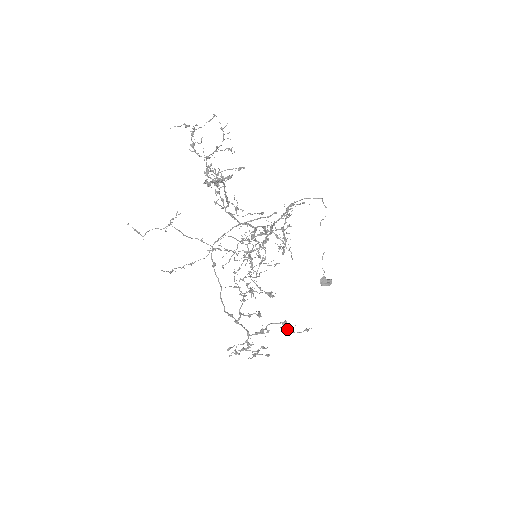
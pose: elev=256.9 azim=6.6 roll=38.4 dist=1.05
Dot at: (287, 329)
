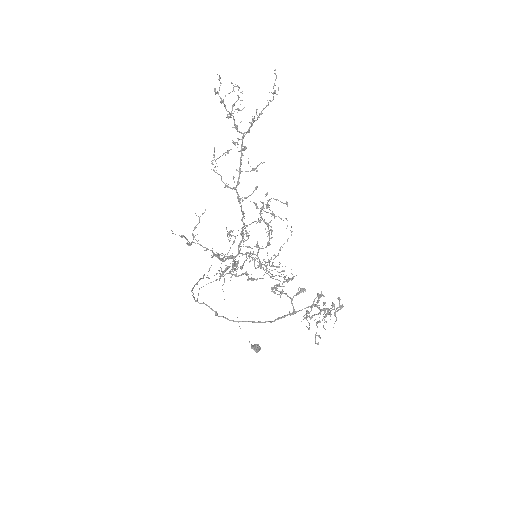
Dot at: occluded
